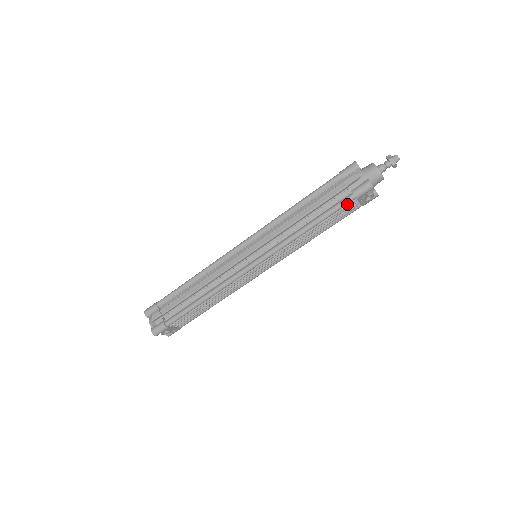
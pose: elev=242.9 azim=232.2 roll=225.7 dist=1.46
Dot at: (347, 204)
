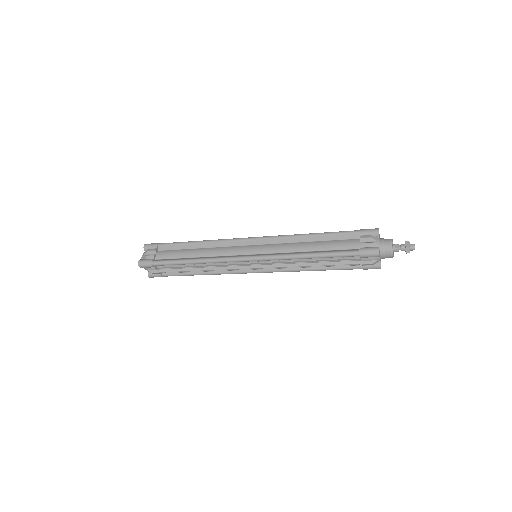
Dot at: occluded
